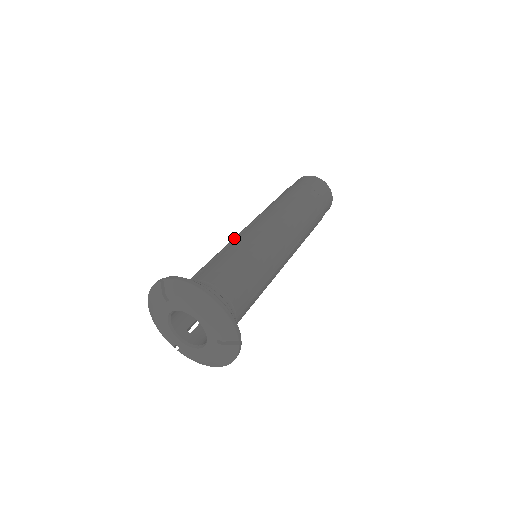
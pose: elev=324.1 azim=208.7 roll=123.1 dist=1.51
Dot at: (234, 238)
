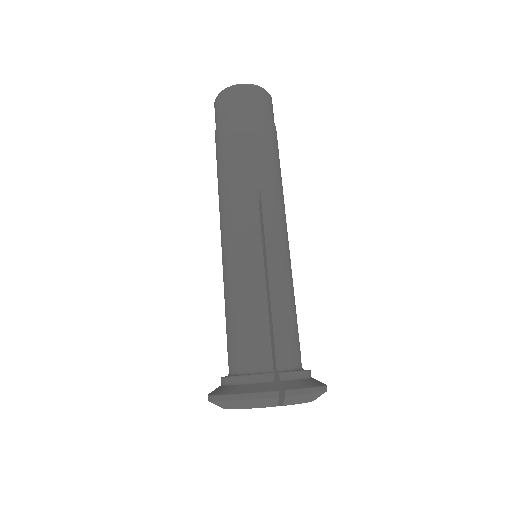
Dot at: (260, 260)
